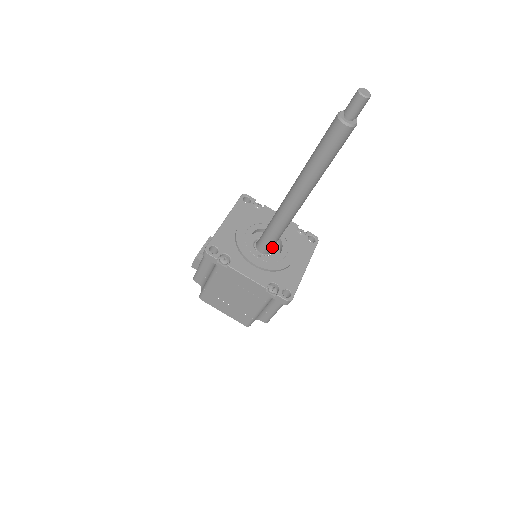
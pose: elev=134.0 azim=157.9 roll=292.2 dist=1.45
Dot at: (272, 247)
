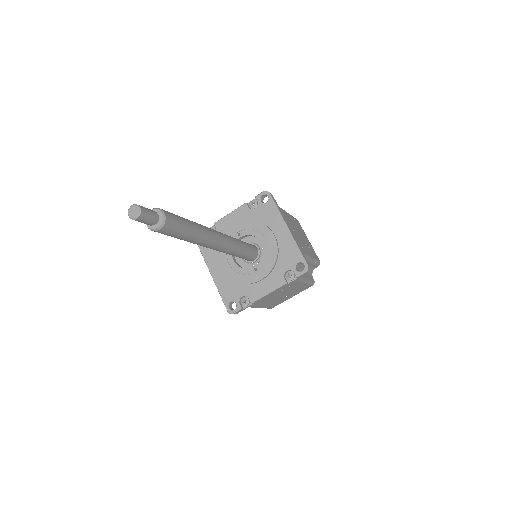
Dot at: (254, 251)
